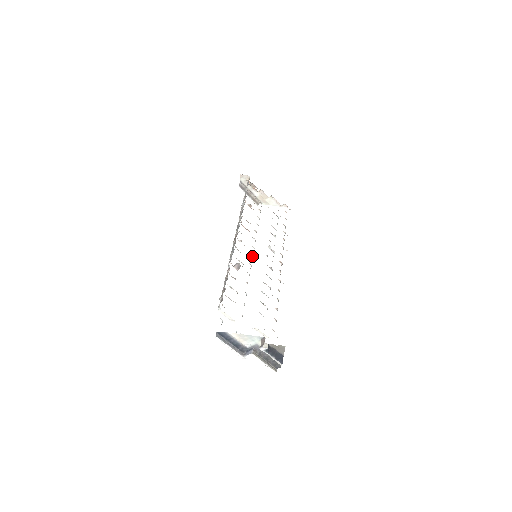
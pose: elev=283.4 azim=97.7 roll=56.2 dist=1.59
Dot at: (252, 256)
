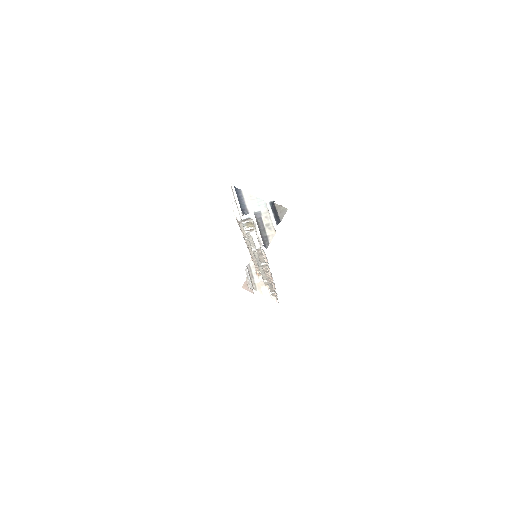
Dot at: occluded
